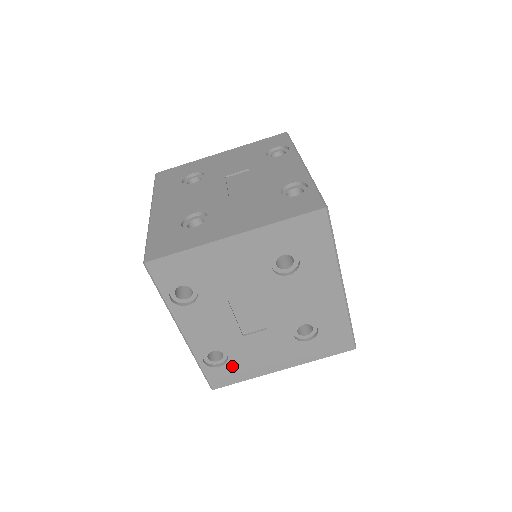
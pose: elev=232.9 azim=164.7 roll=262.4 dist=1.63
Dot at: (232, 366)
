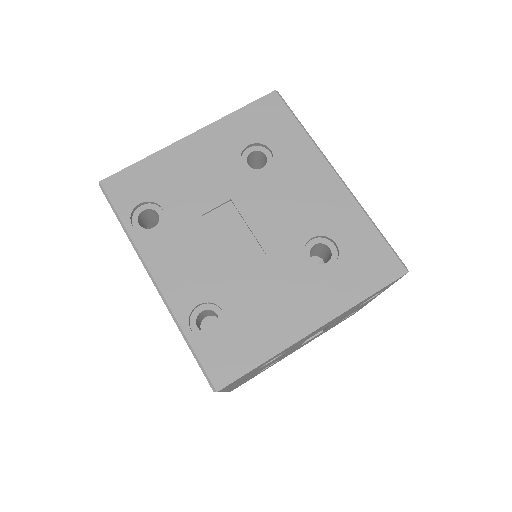
Dot at: (235, 333)
